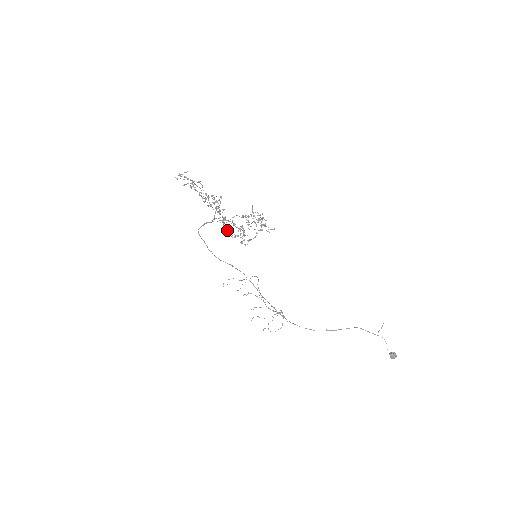
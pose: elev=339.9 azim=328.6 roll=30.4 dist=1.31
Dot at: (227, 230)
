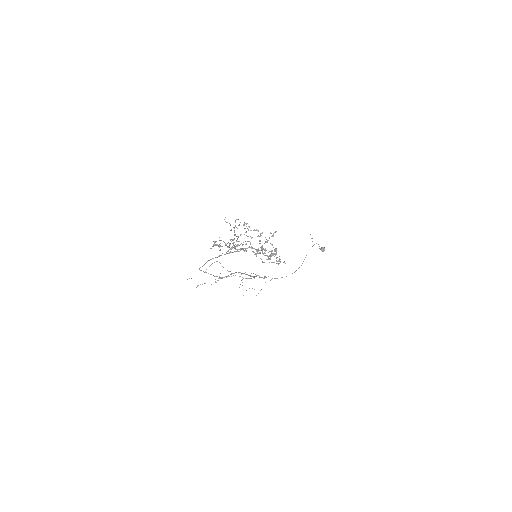
Dot at: occluded
